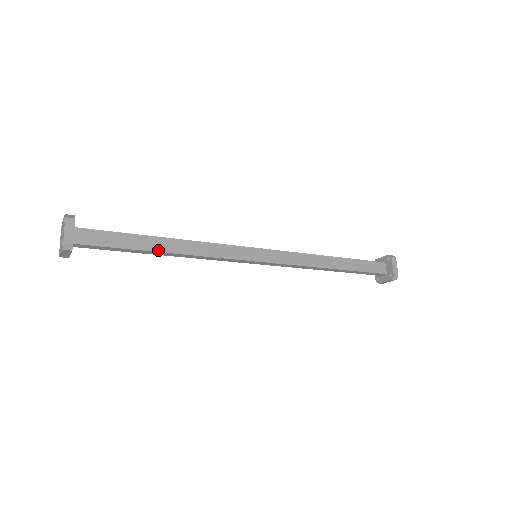
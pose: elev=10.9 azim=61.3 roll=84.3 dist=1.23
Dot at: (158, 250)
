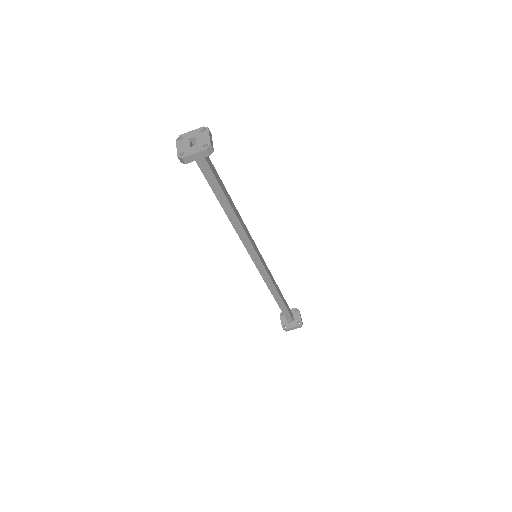
Dot at: (230, 203)
